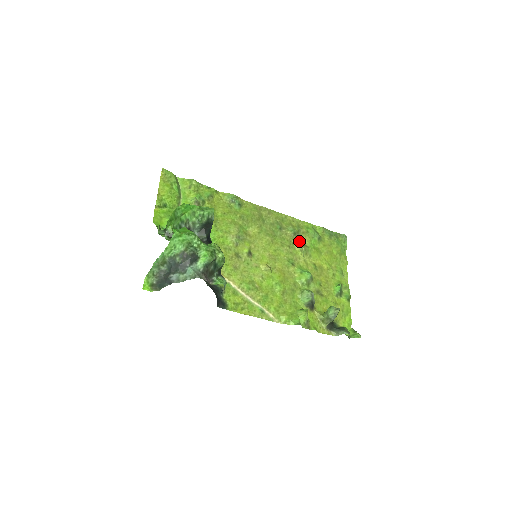
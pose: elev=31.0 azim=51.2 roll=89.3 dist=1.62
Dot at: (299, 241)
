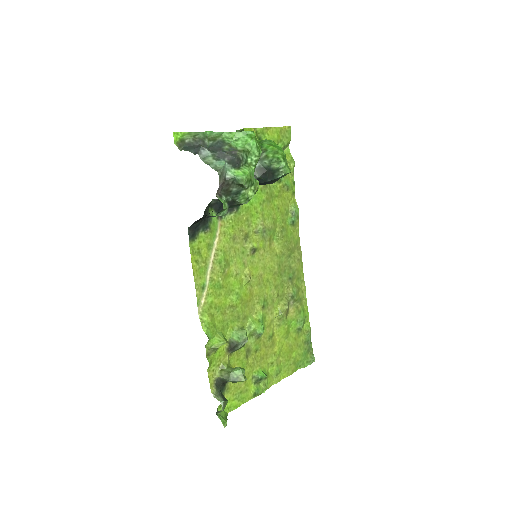
Dot at: (288, 305)
